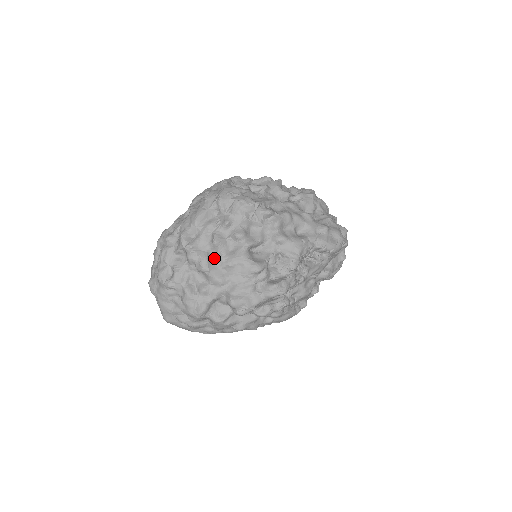
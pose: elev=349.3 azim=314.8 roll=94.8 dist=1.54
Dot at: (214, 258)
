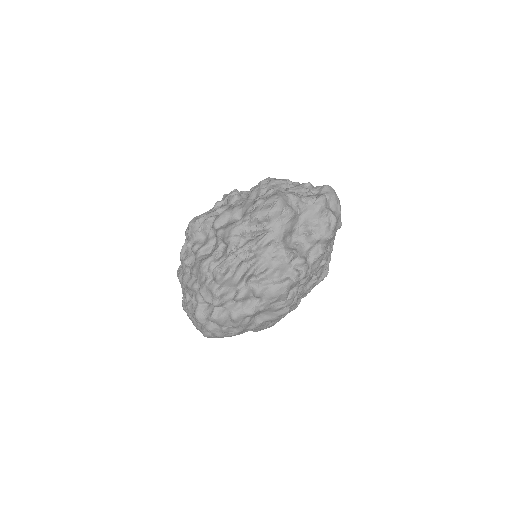
Dot at: (190, 274)
